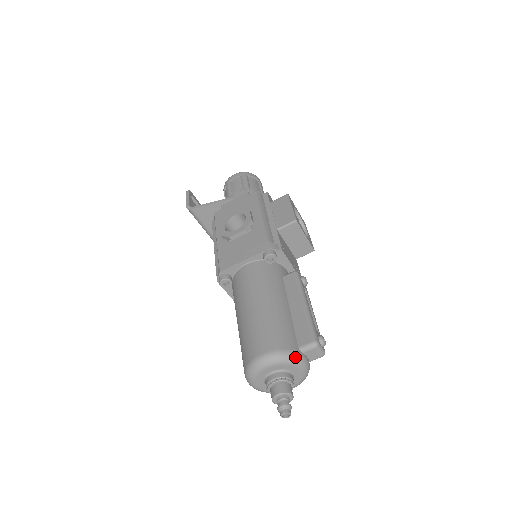
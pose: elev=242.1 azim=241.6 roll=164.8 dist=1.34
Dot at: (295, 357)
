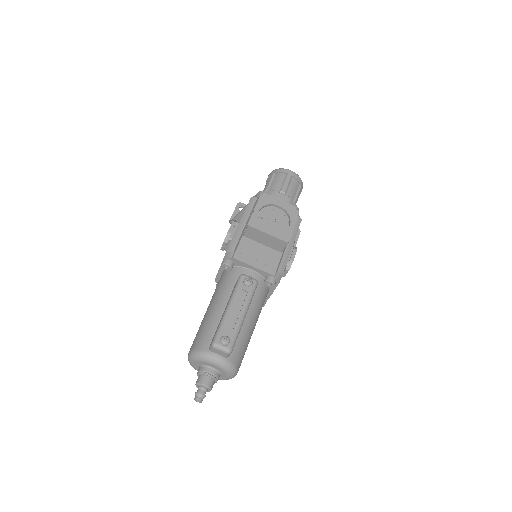
Dot at: (203, 356)
